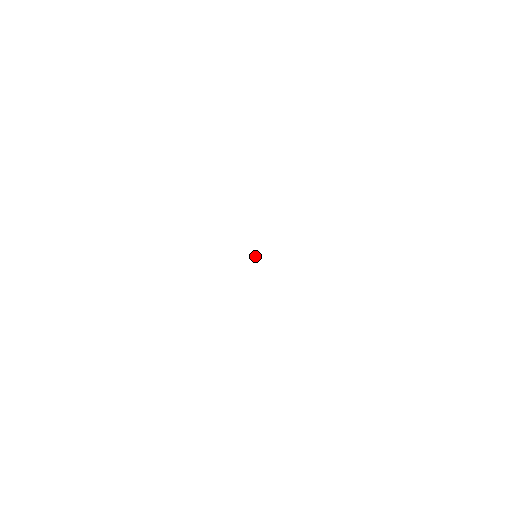
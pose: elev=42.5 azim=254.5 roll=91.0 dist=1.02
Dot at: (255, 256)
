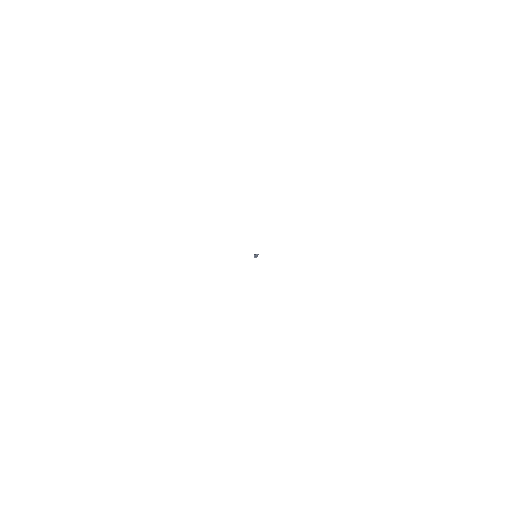
Dot at: (255, 257)
